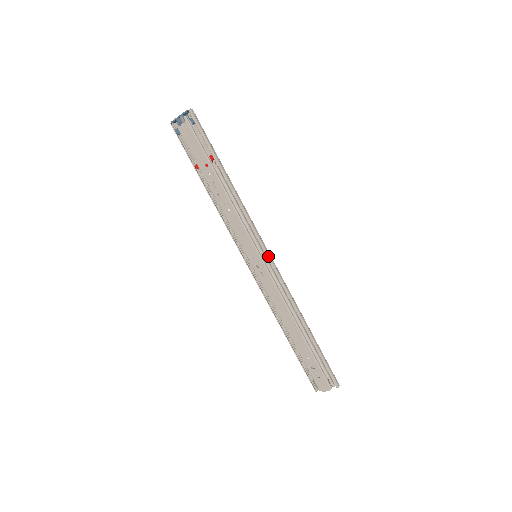
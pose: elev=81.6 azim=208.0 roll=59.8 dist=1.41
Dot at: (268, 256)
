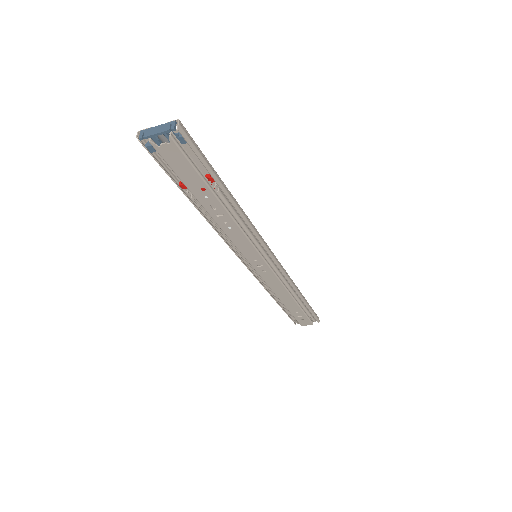
Dot at: (273, 258)
